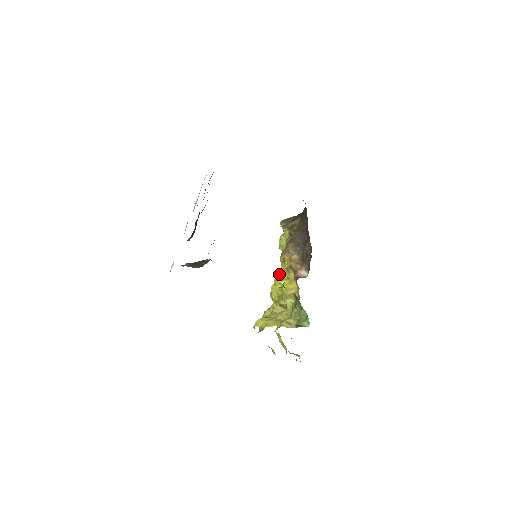
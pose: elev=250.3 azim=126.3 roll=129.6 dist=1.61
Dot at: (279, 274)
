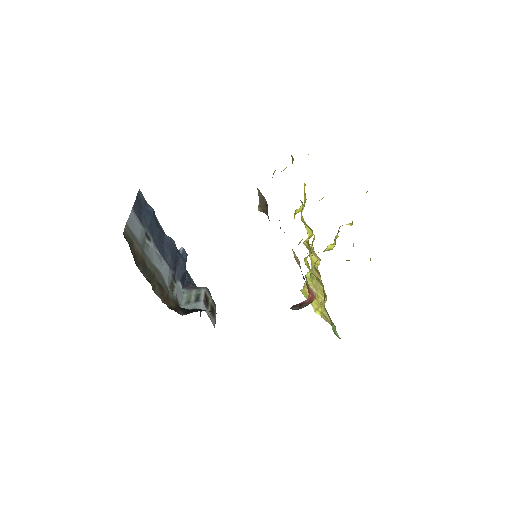
Dot at: occluded
